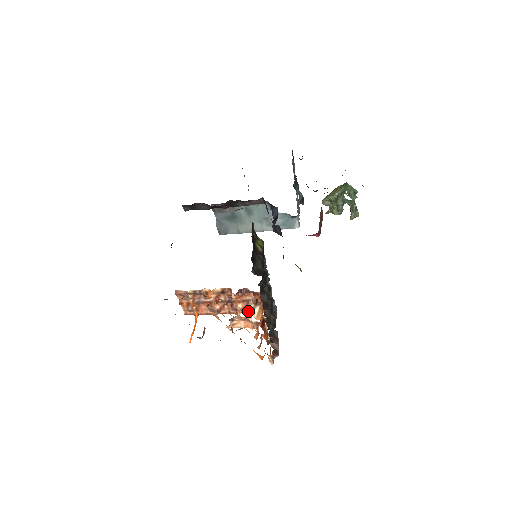
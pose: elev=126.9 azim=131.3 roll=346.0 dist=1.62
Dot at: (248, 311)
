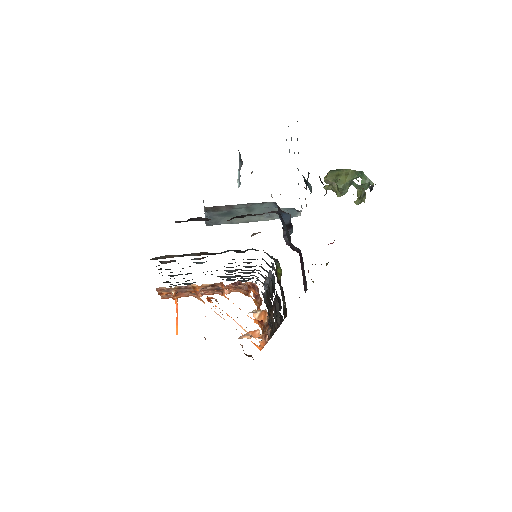
Dot at: (234, 291)
